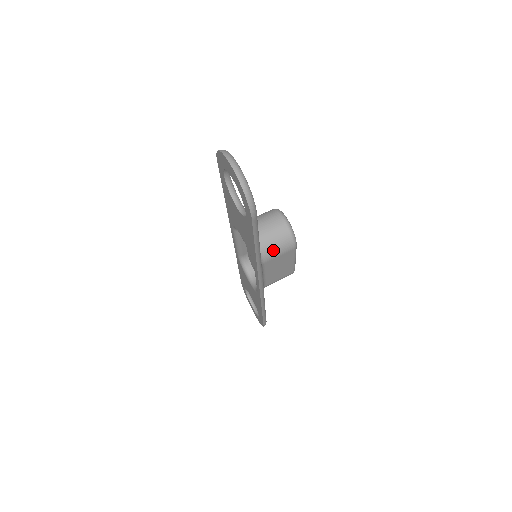
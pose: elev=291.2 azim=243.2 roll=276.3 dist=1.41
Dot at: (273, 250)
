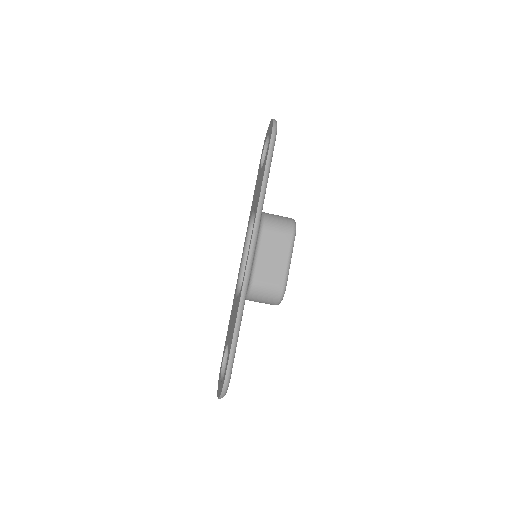
Dot at: occluded
